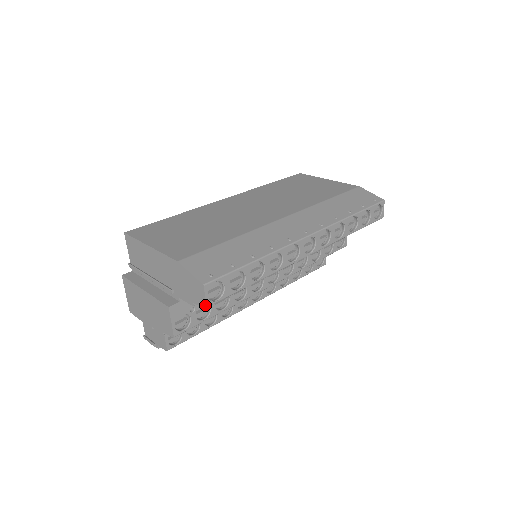
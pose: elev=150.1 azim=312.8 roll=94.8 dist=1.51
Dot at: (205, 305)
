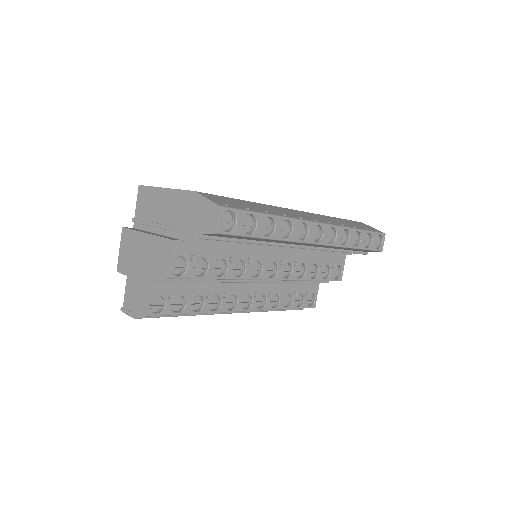
Dot at: (215, 230)
